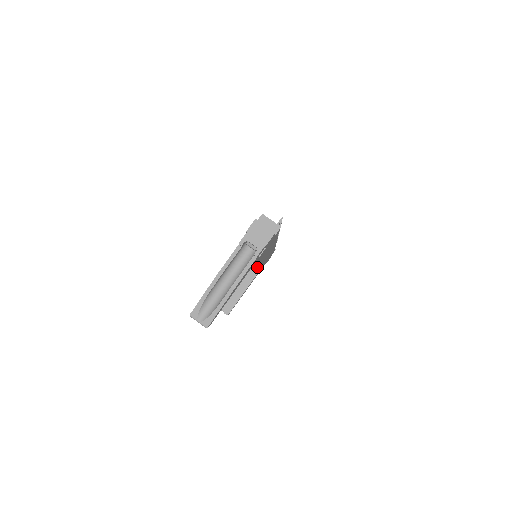
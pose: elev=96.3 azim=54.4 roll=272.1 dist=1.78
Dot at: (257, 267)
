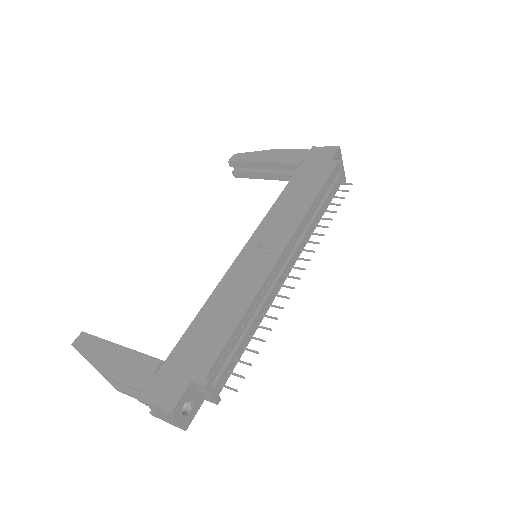
Dot at: occluded
